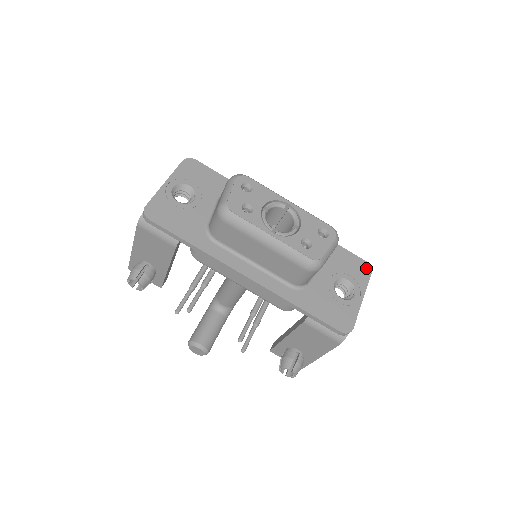
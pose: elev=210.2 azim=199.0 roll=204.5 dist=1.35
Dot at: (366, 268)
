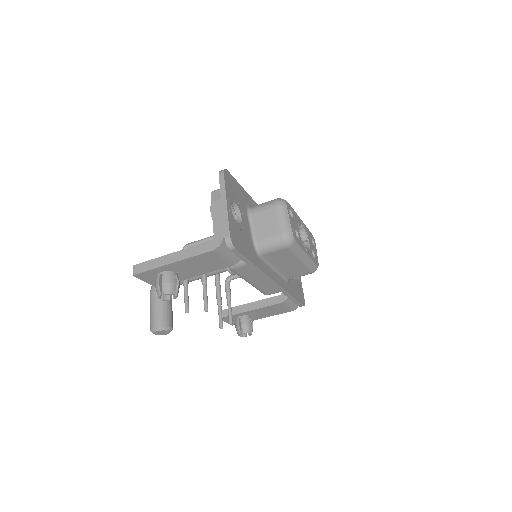
Dot at: occluded
